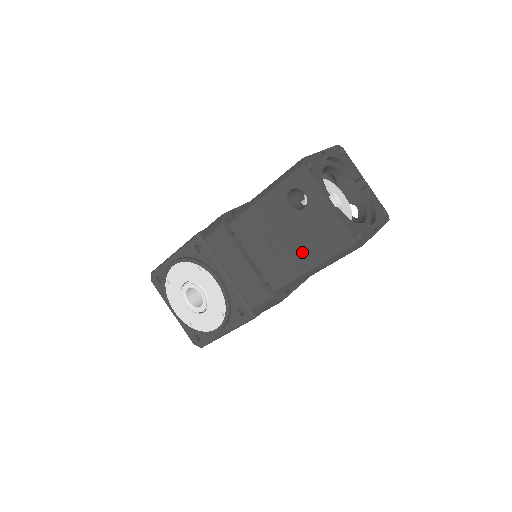
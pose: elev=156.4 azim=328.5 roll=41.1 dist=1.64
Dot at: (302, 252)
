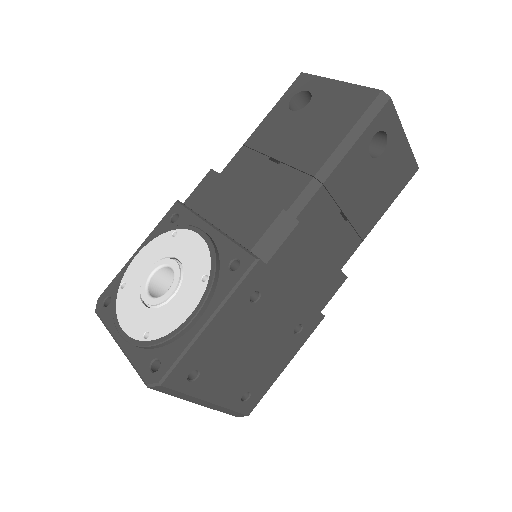
Dot at: (316, 142)
